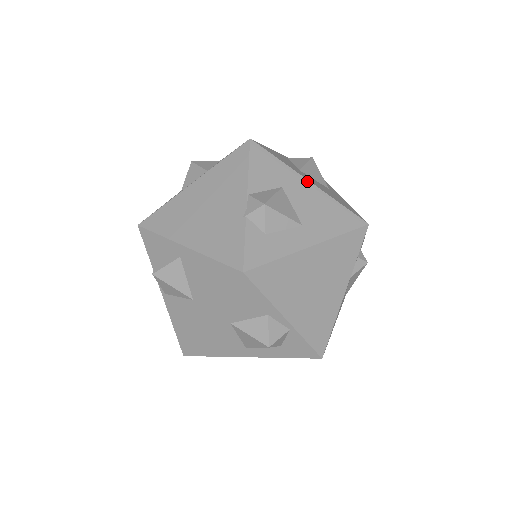
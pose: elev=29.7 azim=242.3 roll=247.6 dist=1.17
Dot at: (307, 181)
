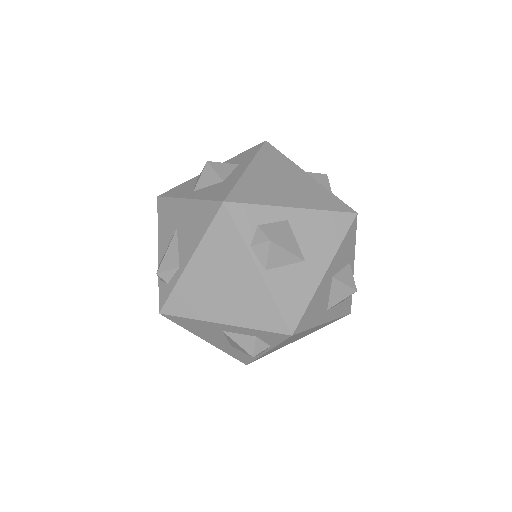
Dot at: occluded
